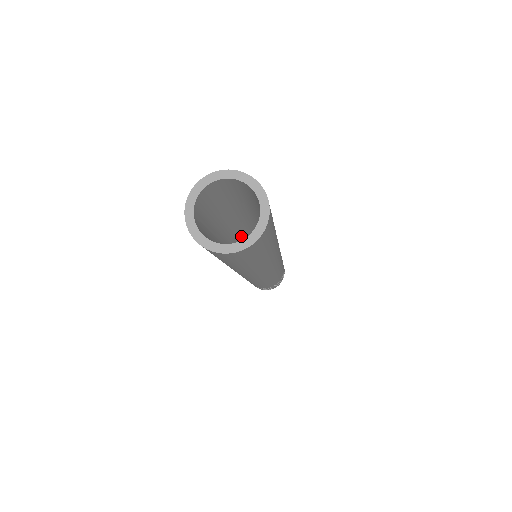
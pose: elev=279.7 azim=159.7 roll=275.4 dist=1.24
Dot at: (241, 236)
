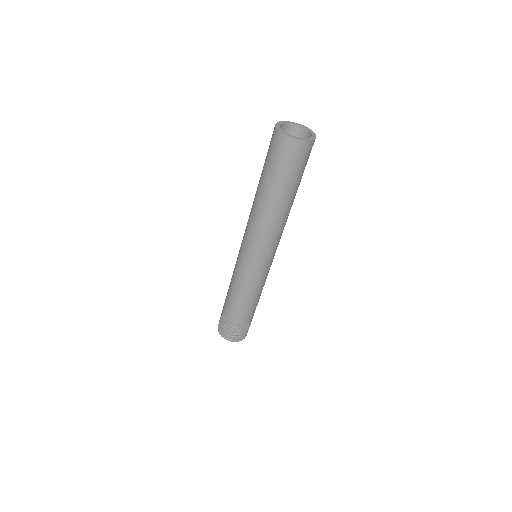
Dot at: occluded
